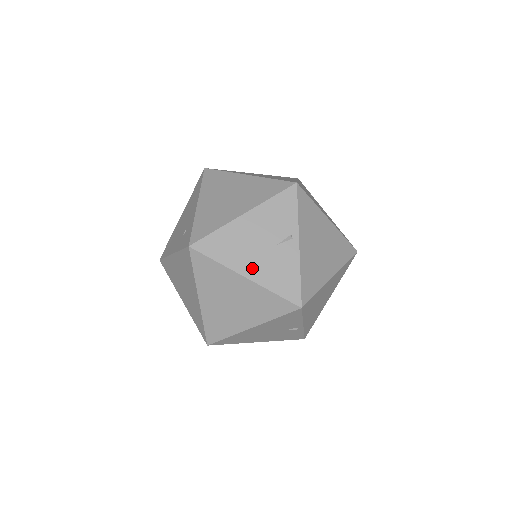
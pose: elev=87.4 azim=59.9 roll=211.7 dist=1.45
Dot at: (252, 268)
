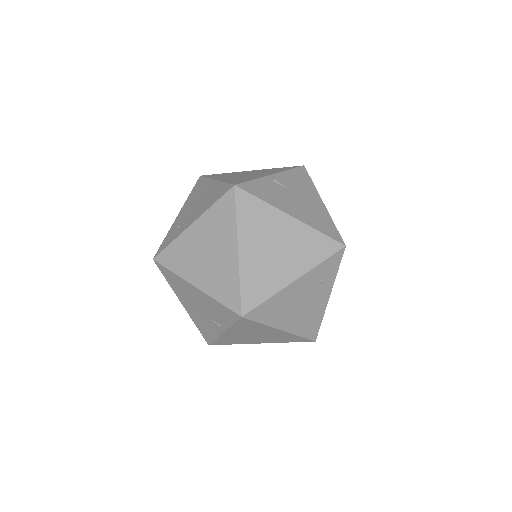
Dot at: (188, 307)
